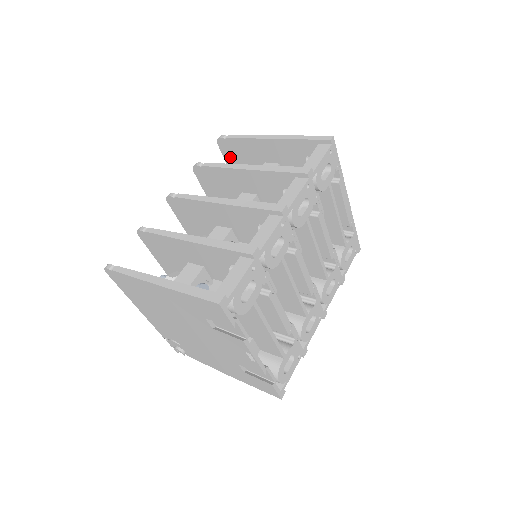
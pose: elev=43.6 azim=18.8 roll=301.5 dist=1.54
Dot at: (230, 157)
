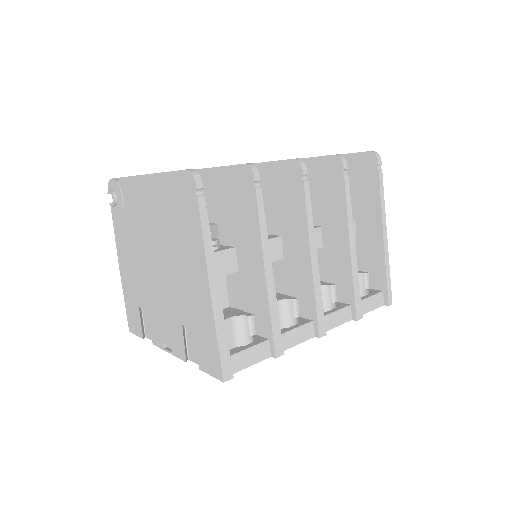
Dot at: (355, 164)
